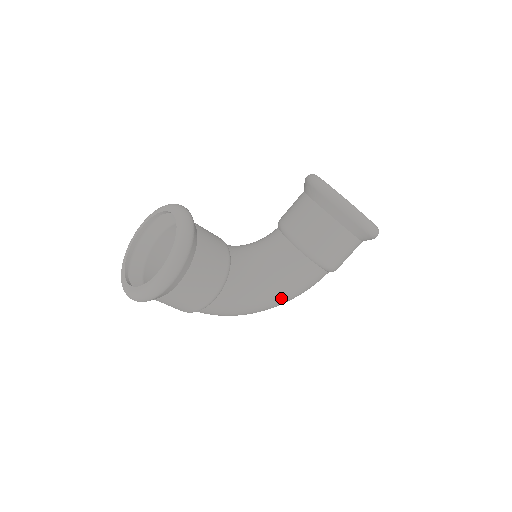
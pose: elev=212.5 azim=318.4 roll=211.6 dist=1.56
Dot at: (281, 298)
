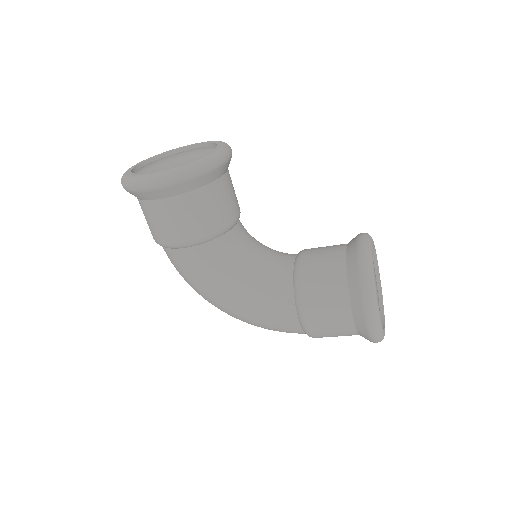
Dot at: (240, 309)
